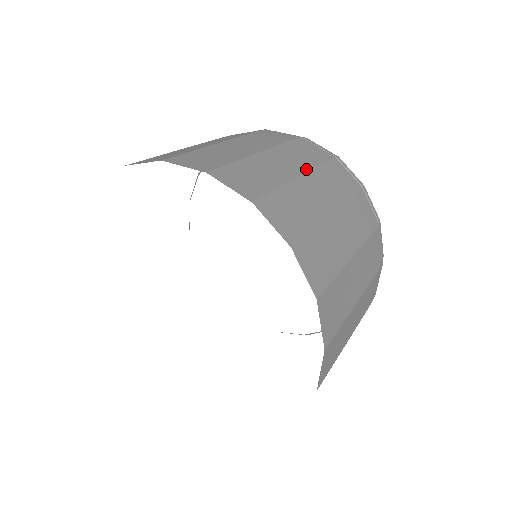
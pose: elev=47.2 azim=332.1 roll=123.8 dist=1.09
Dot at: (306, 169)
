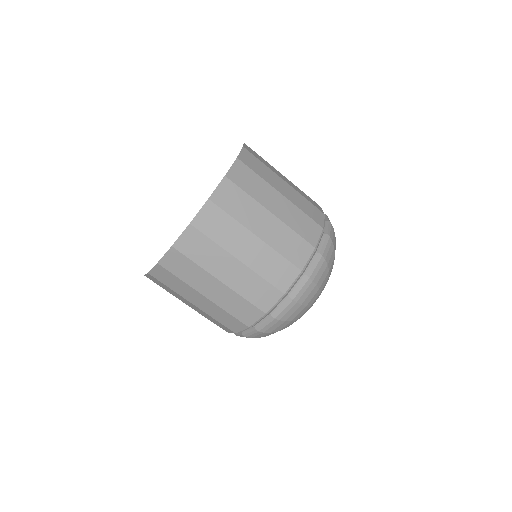
Dot at: (291, 182)
